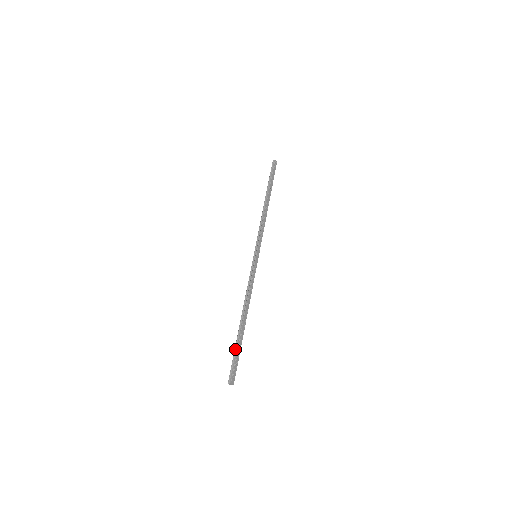
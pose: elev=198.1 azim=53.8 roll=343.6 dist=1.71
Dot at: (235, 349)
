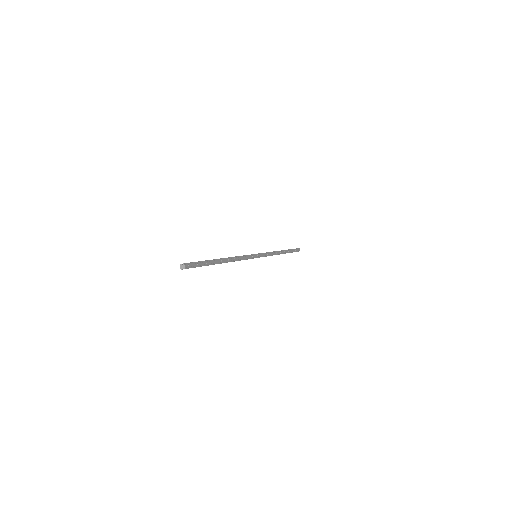
Dot at: (203, 261)
